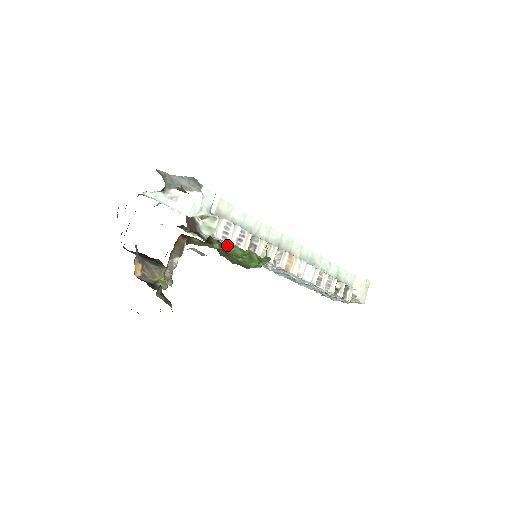
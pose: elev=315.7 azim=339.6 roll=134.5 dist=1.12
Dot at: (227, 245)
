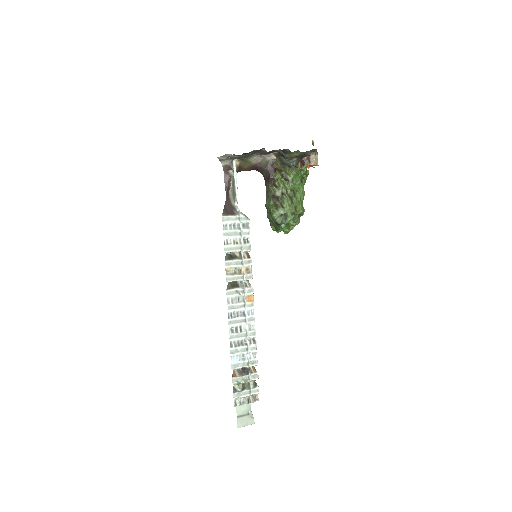
Dot at: (302, 184)
